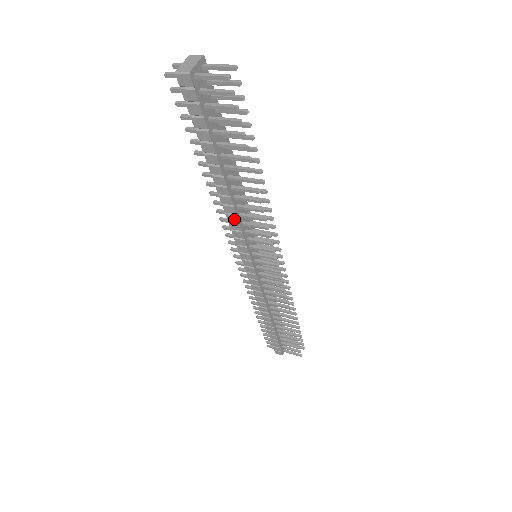
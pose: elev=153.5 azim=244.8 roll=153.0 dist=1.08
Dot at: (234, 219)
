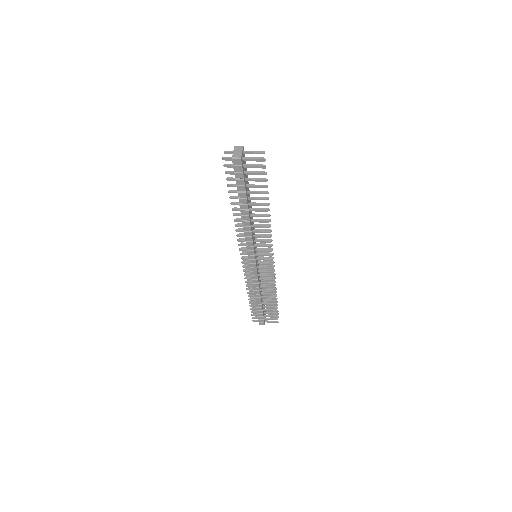
Dot at: (249, 234)
